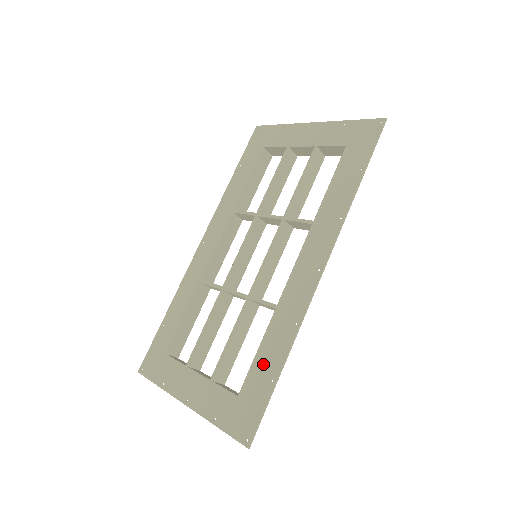
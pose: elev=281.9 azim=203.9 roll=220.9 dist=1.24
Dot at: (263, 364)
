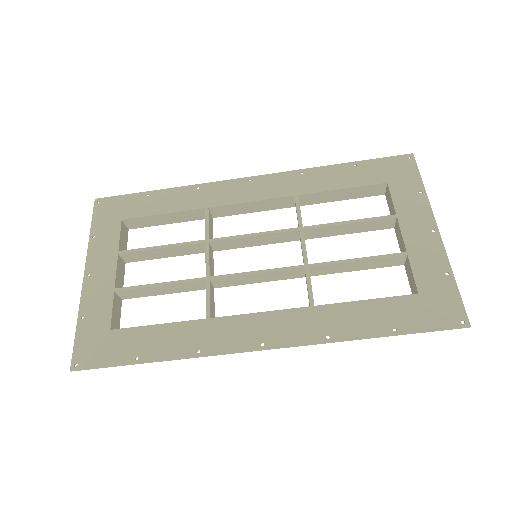
Dot at: (148, 339)
